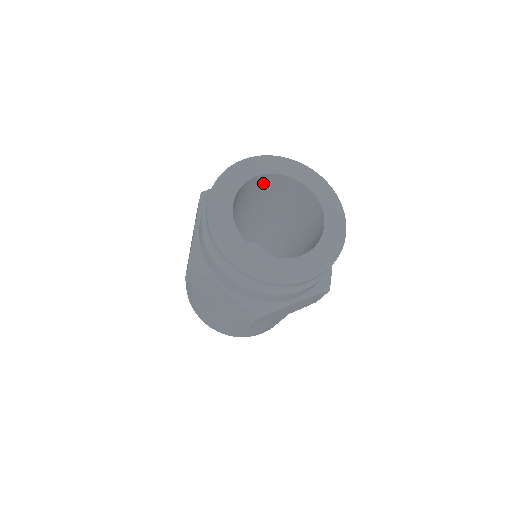
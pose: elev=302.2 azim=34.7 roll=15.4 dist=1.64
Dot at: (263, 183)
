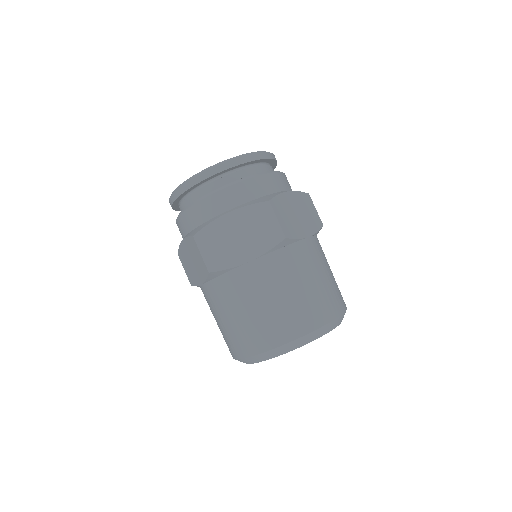
Dot at: occluded
